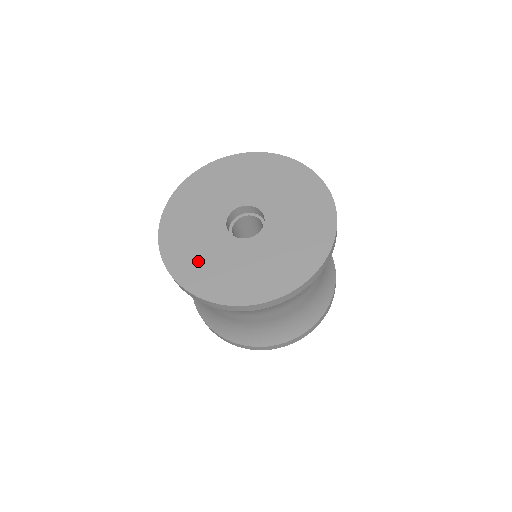
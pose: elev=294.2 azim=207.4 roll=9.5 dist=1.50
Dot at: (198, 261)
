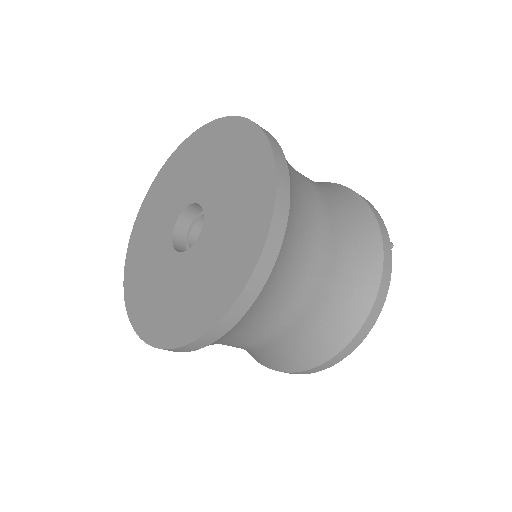
Dot at: (202, 292)
